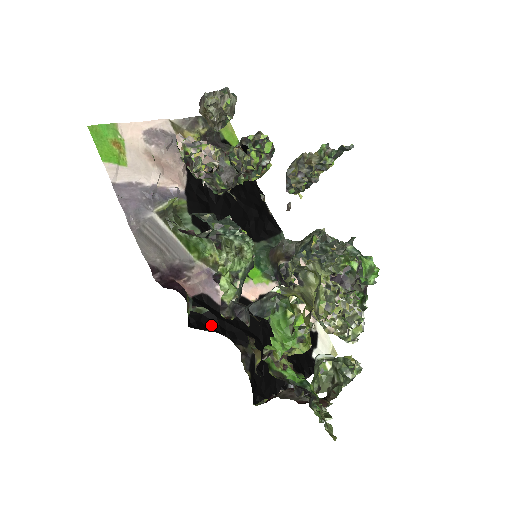
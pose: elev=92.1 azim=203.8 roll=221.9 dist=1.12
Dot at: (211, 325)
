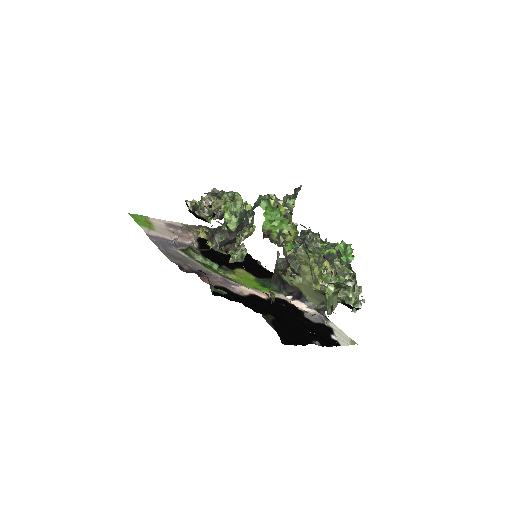
Dot at: (232, 300)
